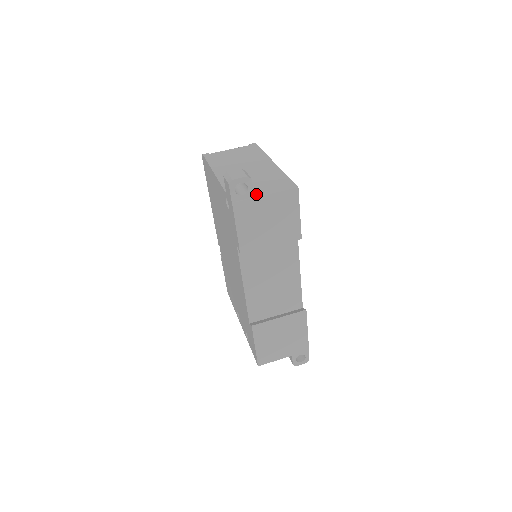
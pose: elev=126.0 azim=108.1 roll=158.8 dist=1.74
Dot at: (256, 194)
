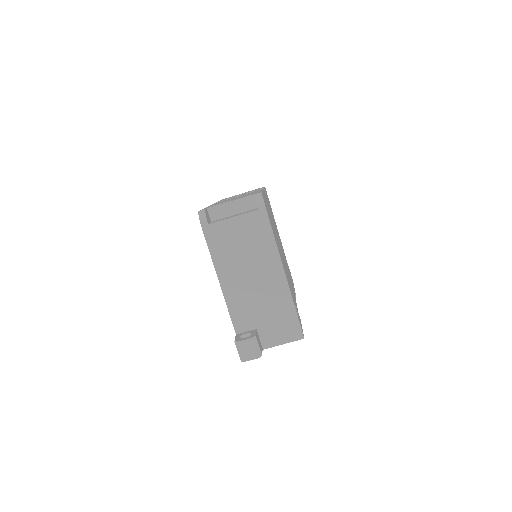
Dot at: (264, 344)
